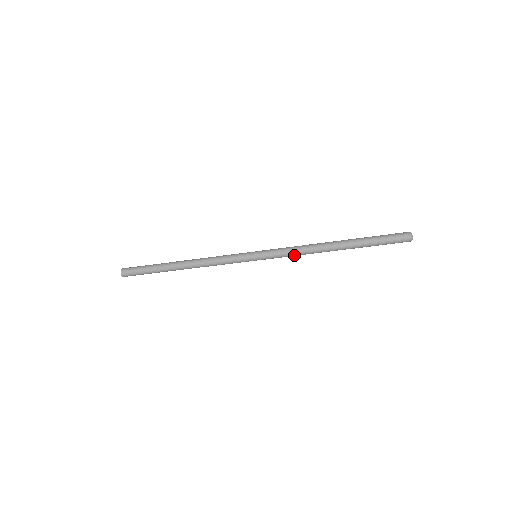
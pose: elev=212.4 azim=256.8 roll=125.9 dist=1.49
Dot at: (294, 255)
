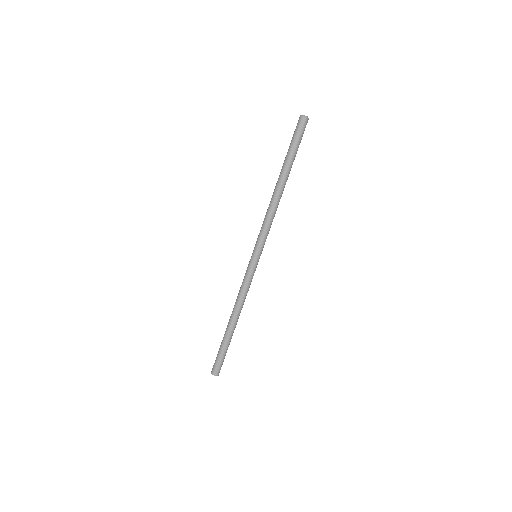
Dot at: (267, 223)
